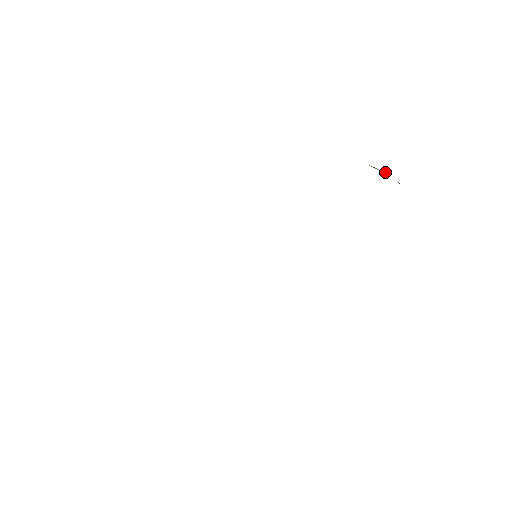
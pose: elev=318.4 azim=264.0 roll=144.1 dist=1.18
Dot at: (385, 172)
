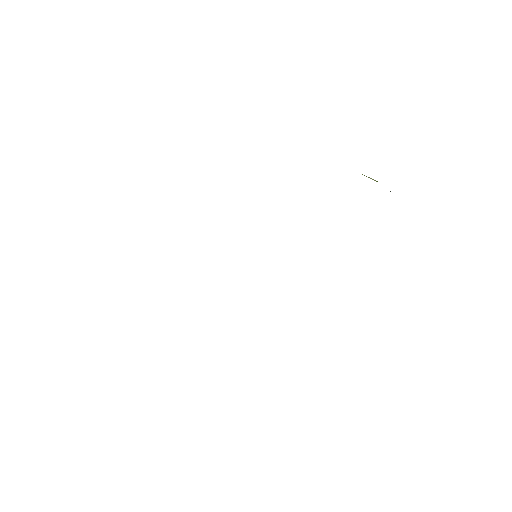
Dot at: occluded
